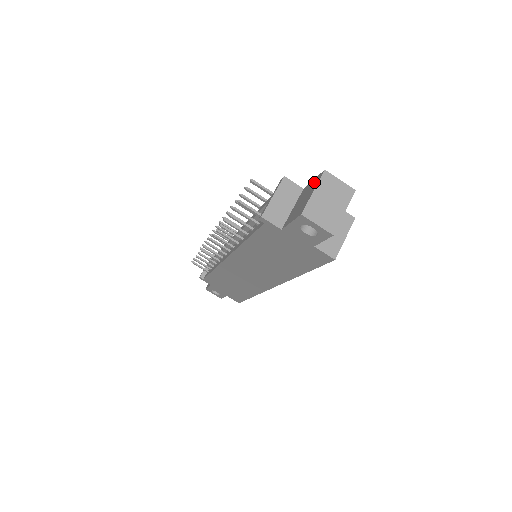
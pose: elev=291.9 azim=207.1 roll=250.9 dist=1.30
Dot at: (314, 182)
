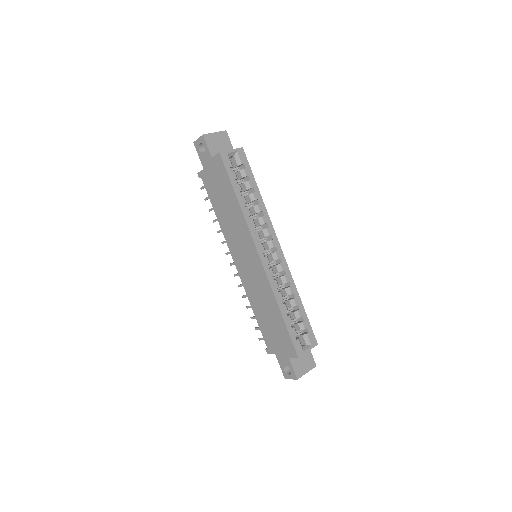
Dot at: occluded
